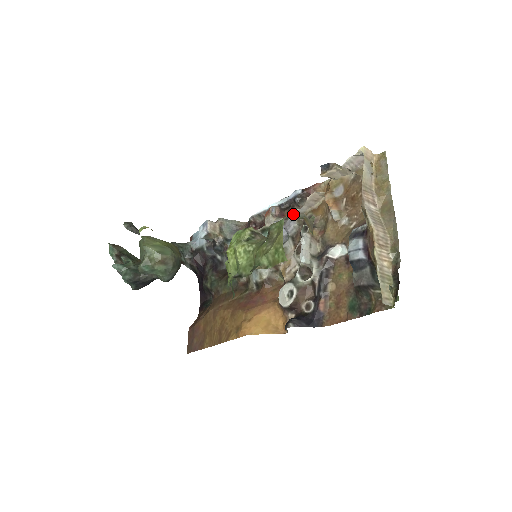
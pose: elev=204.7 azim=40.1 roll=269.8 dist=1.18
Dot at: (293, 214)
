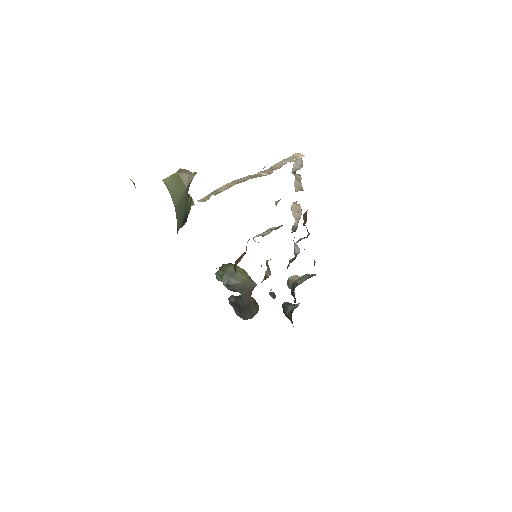
Dot at: (292, 229)
